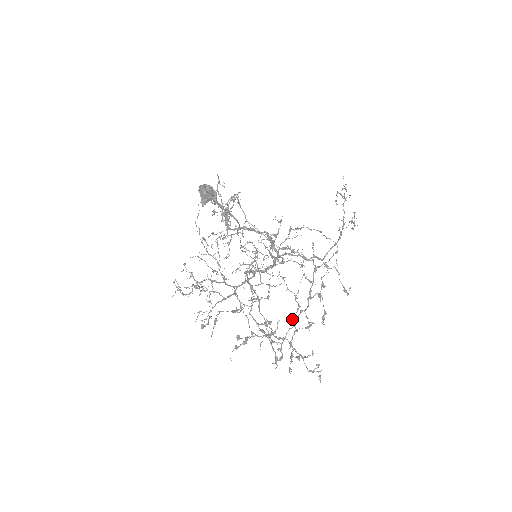
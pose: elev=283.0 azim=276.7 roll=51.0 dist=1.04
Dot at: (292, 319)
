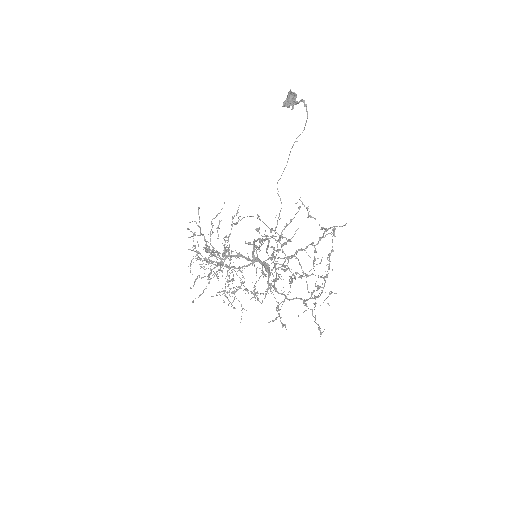
Dot at: occluded
